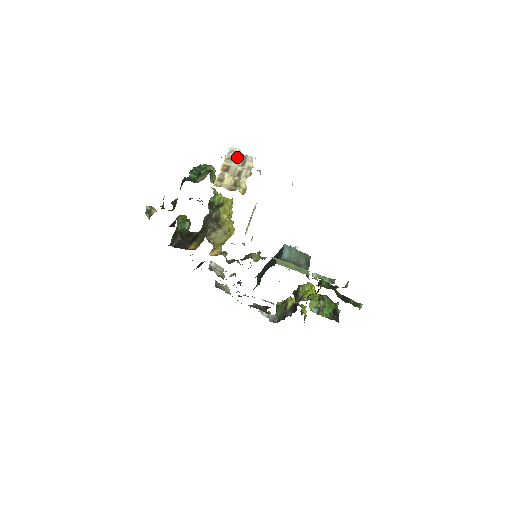
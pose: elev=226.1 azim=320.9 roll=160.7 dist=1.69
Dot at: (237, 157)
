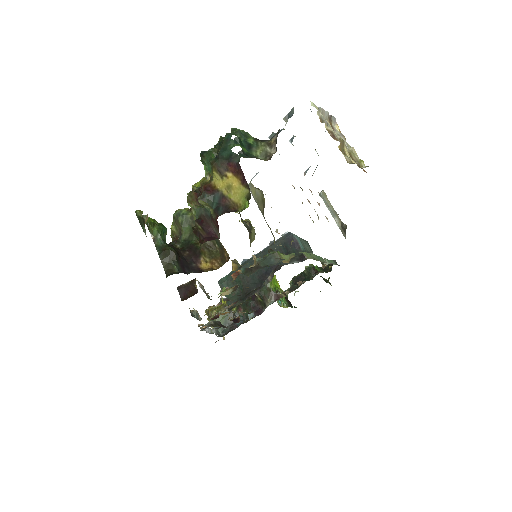
Dot at: (324, 118)
